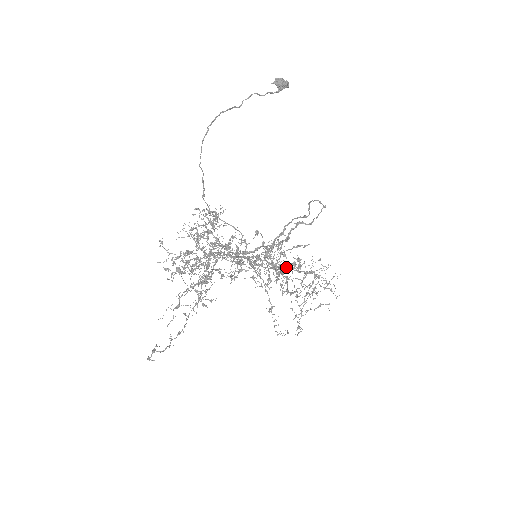
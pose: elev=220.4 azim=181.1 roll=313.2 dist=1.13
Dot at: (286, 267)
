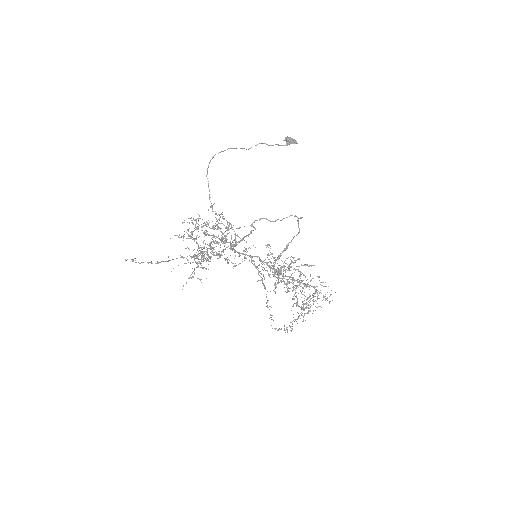
Dot at: (293, 280)
